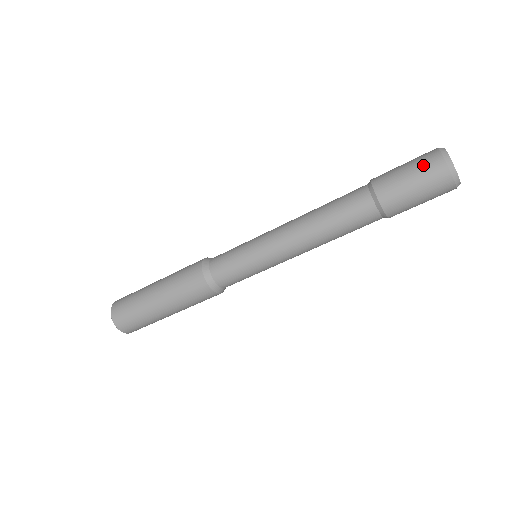
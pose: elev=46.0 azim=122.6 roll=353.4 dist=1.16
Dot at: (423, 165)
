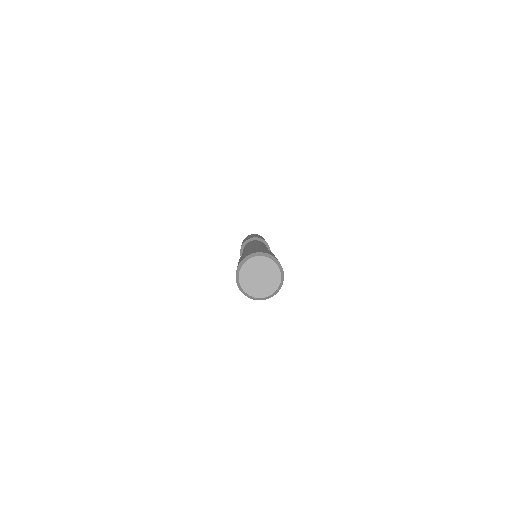
Dot at: occluded
